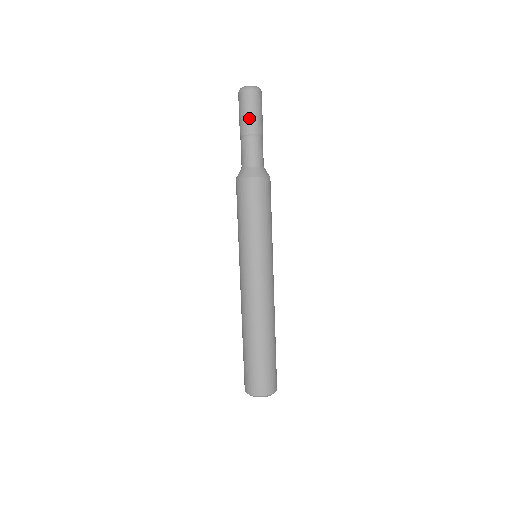
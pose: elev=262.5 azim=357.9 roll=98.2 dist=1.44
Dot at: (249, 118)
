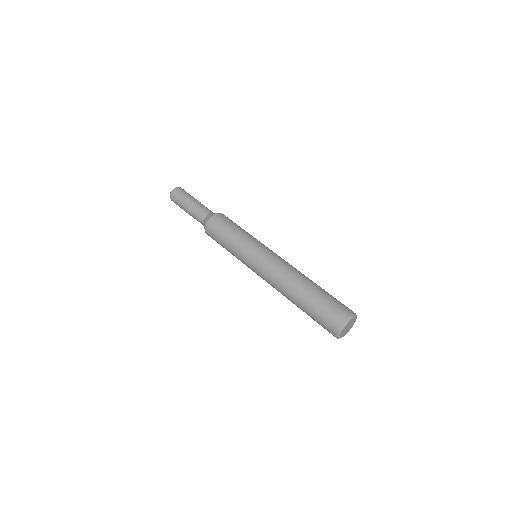
Dot at: (191, 196)
